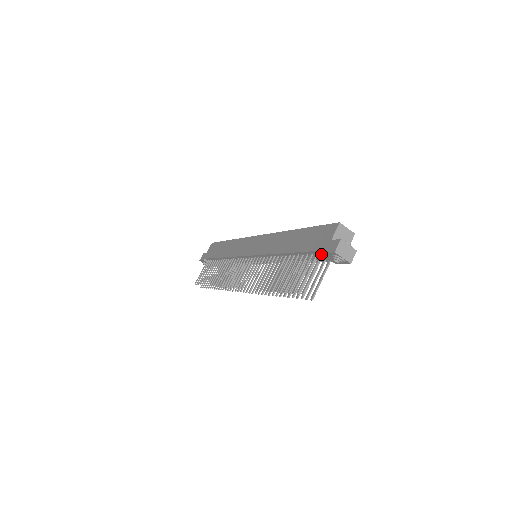
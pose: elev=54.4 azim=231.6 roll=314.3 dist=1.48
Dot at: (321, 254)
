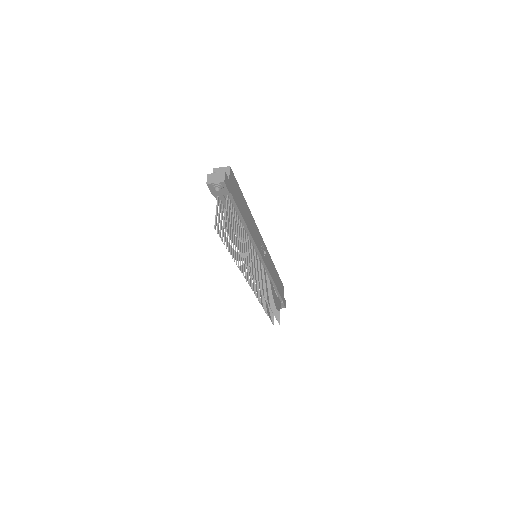
Dot at: (217, 197)
